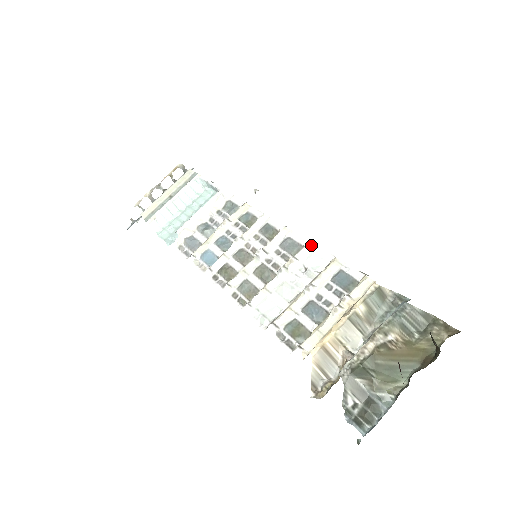
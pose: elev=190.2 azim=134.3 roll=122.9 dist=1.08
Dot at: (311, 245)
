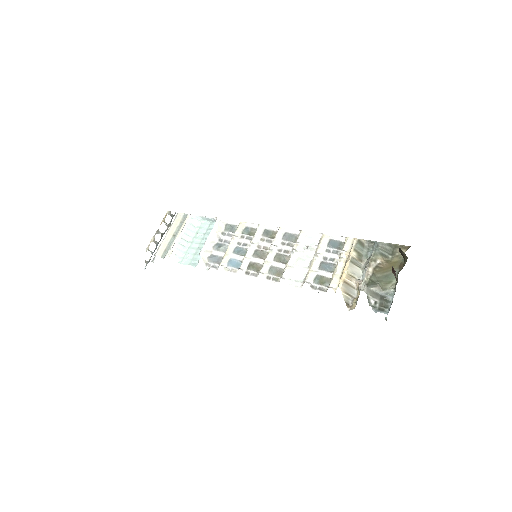
Dot at: (304, 232)
